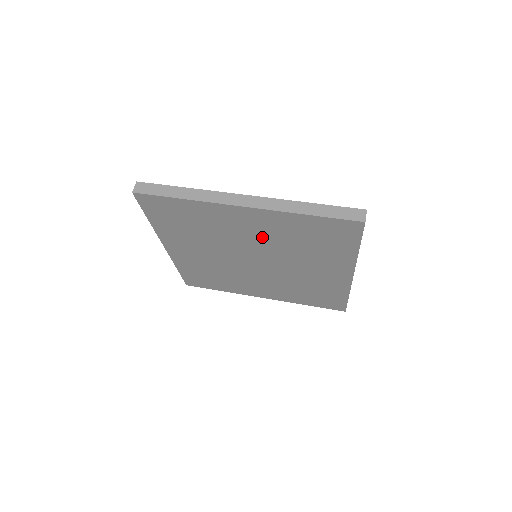
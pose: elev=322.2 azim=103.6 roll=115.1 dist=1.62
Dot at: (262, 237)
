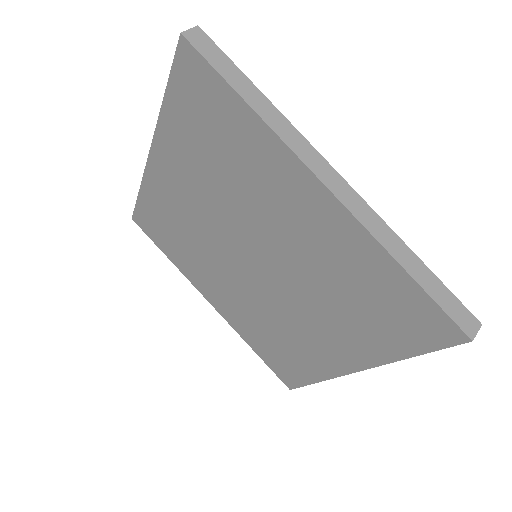
Dot at: (298, 243)
